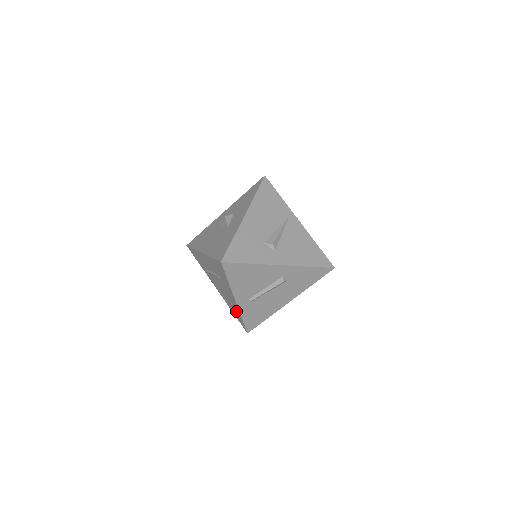
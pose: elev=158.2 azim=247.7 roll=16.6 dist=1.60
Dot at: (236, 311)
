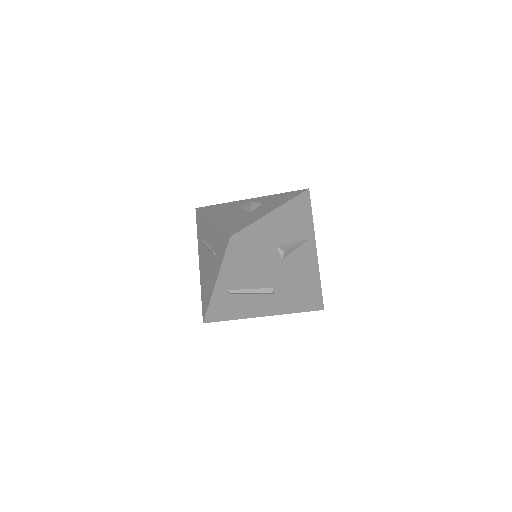
Dot at: (207, 295)
